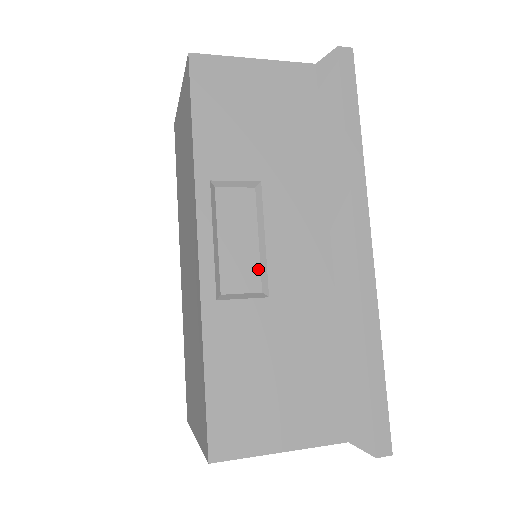
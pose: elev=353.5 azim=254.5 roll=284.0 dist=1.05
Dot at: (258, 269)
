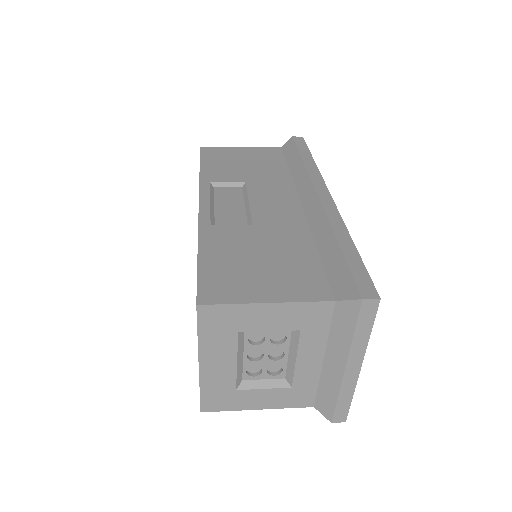
Dot at: (244, 216)
